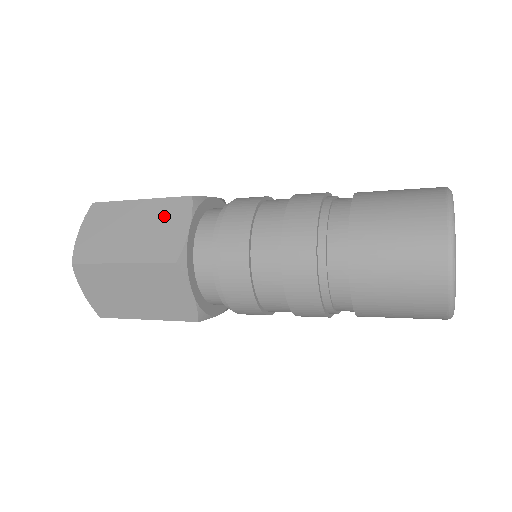
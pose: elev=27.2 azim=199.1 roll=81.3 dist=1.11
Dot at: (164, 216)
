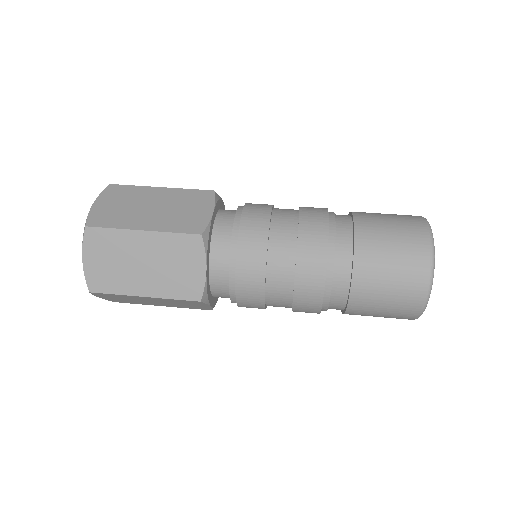
Dot at: (187, 201)
